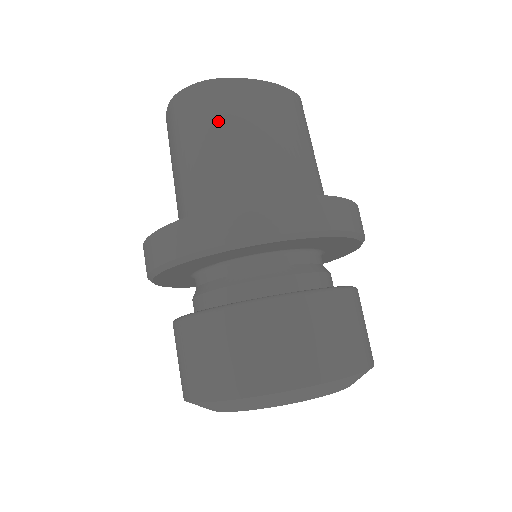
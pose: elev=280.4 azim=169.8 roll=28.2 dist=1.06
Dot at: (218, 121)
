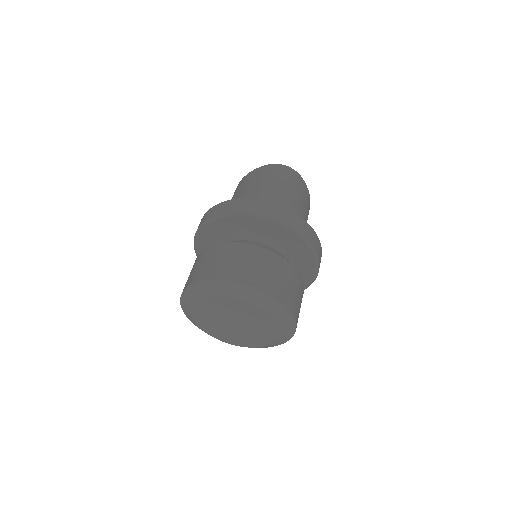
Dot at: (294, 188)
